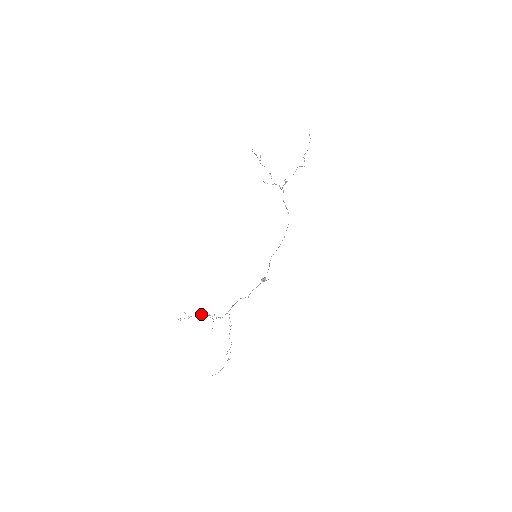
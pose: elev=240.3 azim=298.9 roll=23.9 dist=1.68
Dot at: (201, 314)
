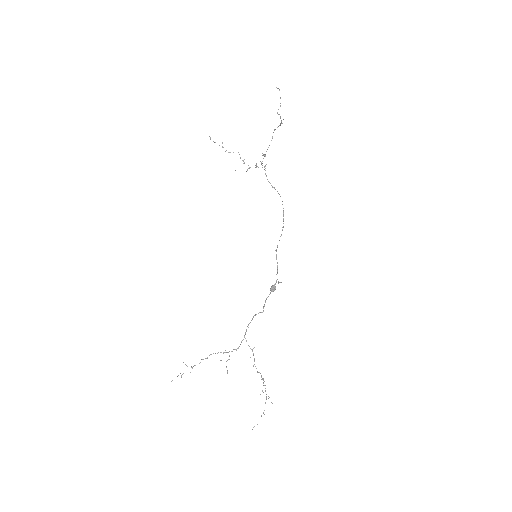
Dot at: (207, 357)
